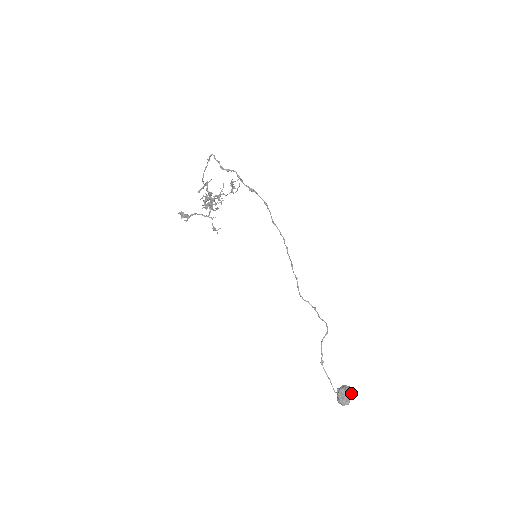
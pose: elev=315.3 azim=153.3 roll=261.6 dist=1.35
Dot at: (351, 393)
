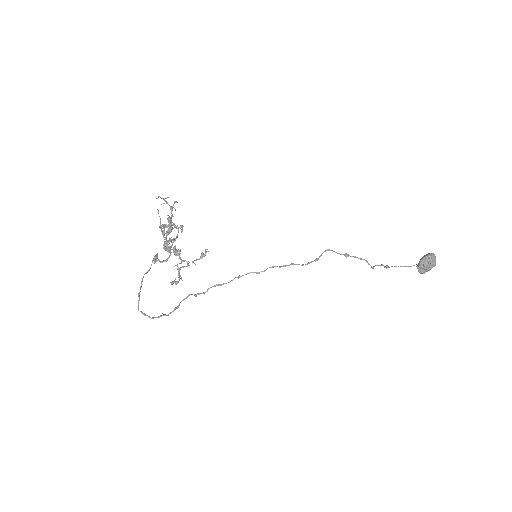
Dot at: (433, 259)
